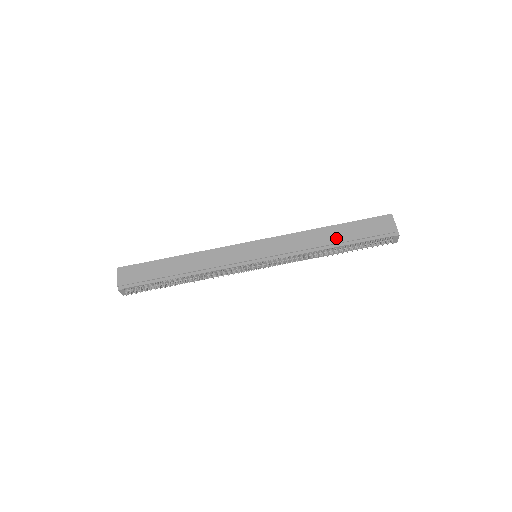
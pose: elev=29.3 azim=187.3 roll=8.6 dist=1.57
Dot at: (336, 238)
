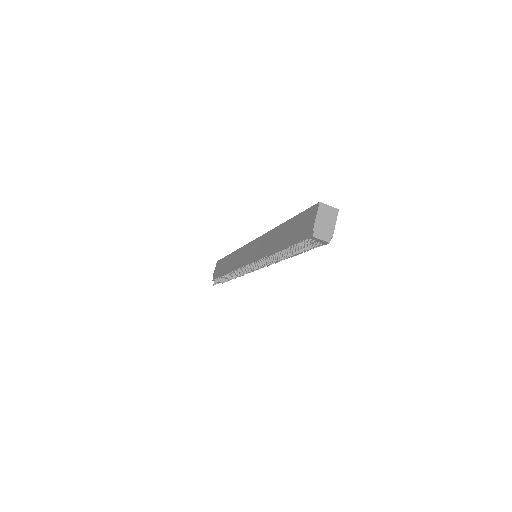
Dot at: (280, 239)
